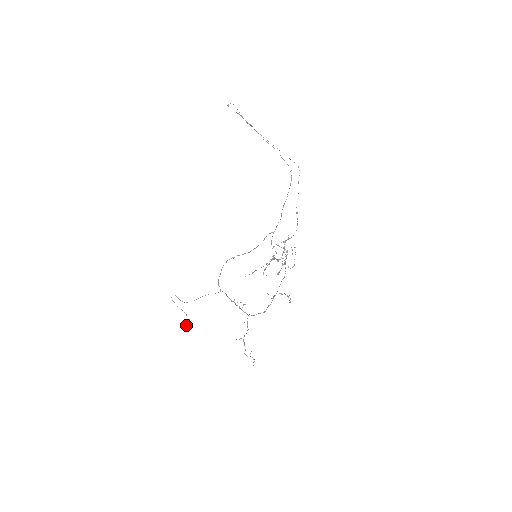
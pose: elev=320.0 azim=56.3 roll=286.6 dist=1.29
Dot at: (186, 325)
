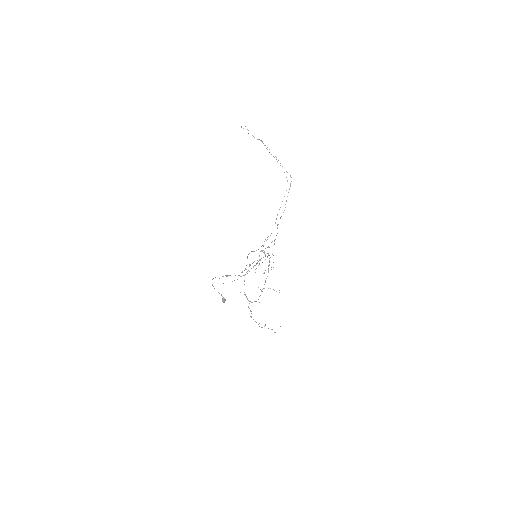
Dot at: occluded
